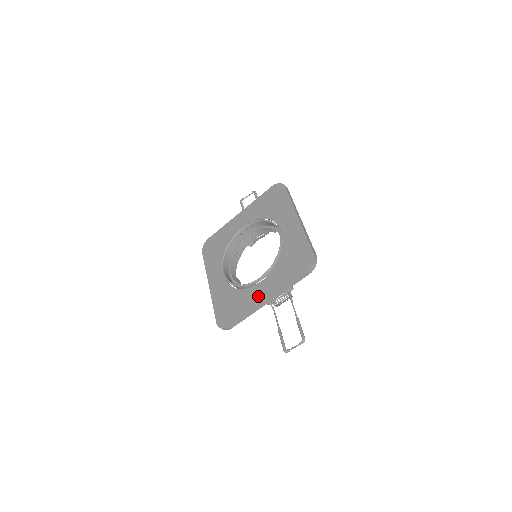
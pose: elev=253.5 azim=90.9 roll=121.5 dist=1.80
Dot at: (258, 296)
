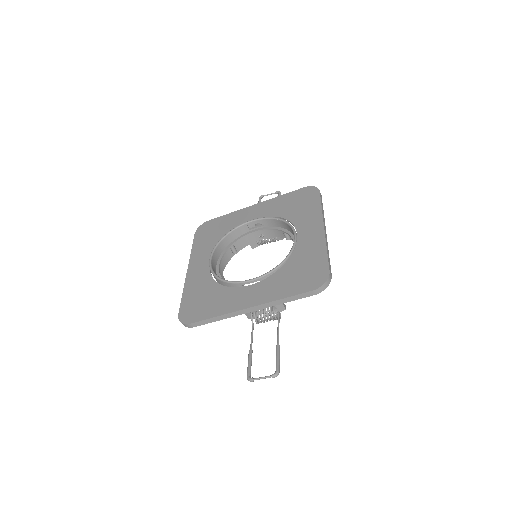
Dot at: (241, 299)
